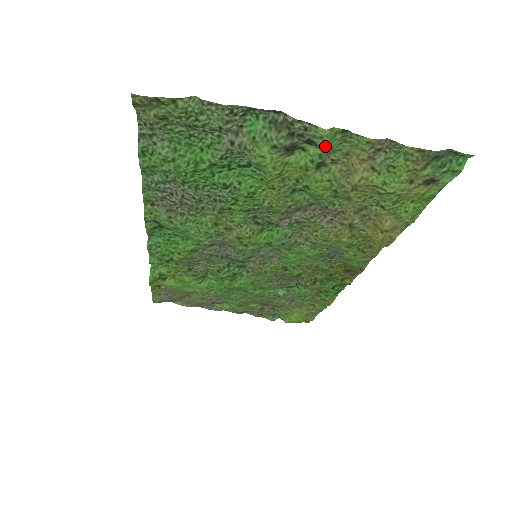
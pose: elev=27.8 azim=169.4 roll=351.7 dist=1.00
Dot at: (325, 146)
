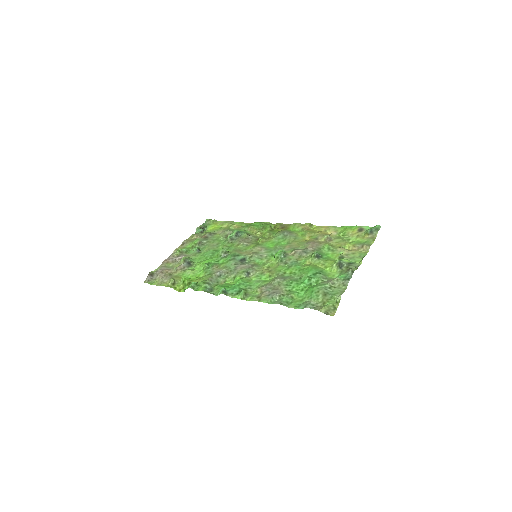
Dot at: (354, 262)
